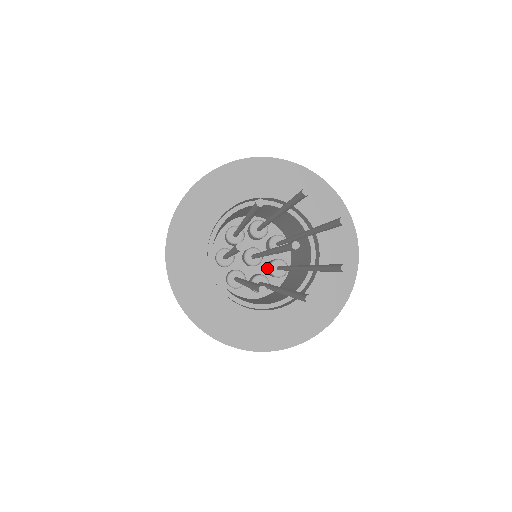
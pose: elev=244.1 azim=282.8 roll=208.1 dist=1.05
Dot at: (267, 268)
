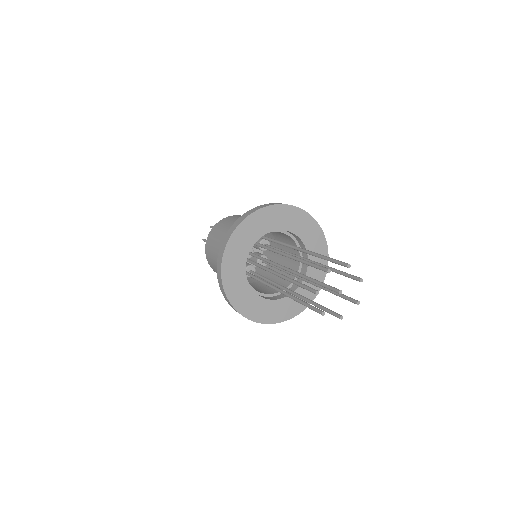
Dot at: (252, 259)
